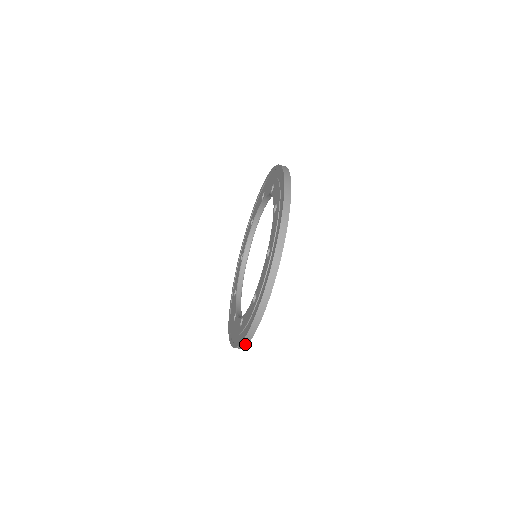
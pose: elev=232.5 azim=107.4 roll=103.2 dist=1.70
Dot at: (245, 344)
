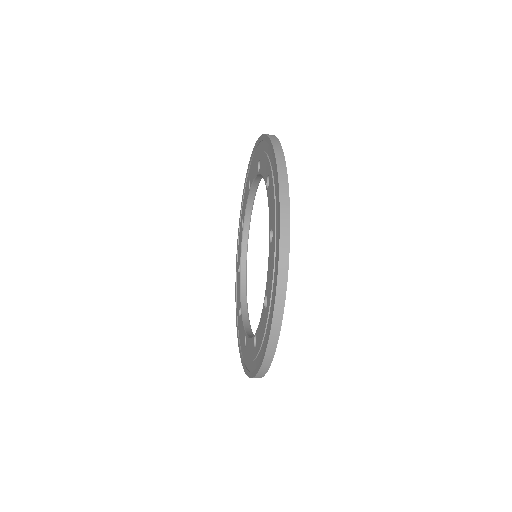
Dot at: (266, 368)
